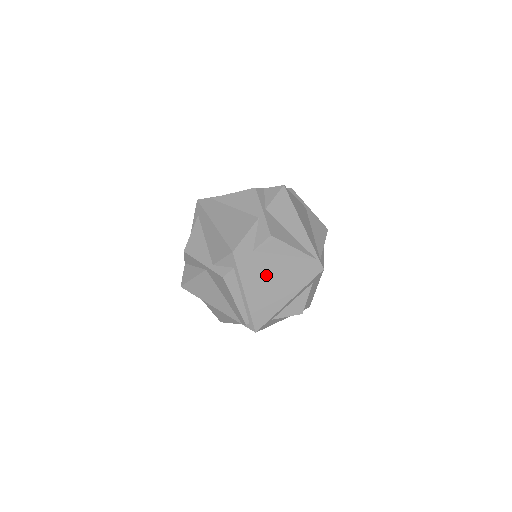
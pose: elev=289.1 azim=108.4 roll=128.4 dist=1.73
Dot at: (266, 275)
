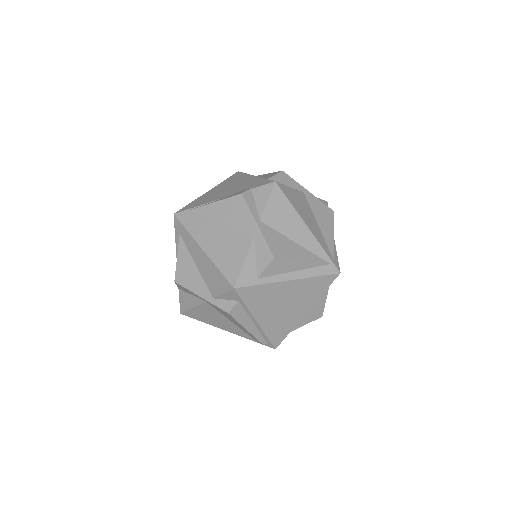
Dot at: (277, 297)
